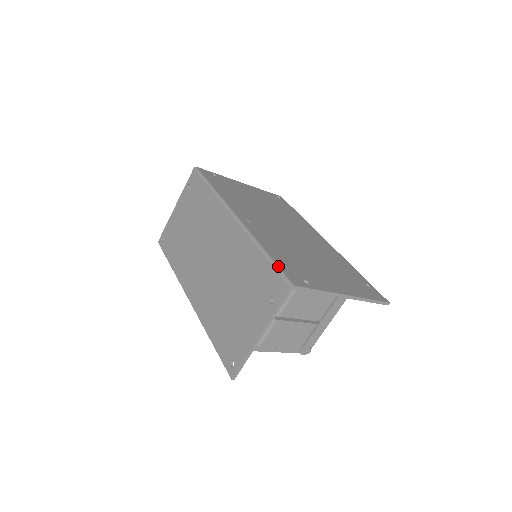
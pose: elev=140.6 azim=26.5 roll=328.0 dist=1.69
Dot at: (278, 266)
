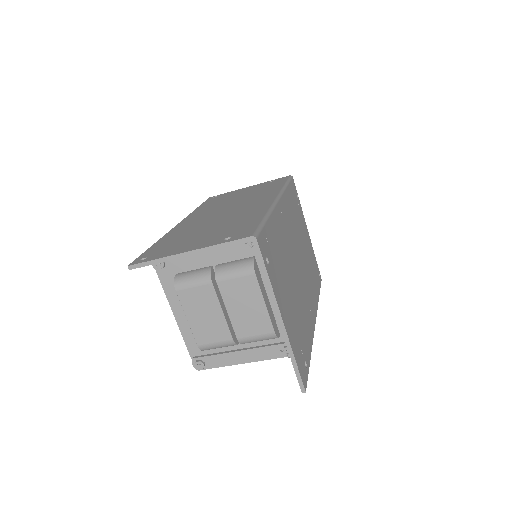
Dot at: (263, 227)
